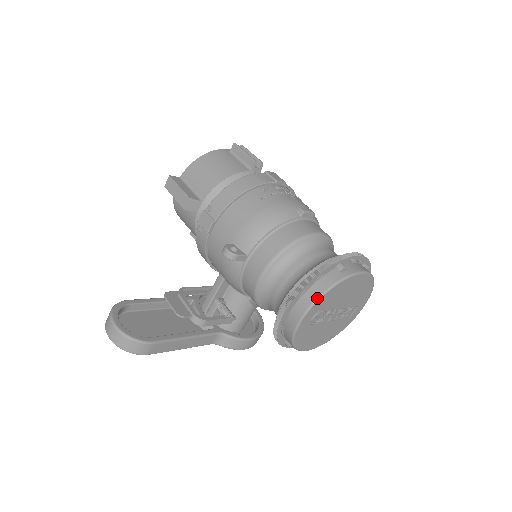
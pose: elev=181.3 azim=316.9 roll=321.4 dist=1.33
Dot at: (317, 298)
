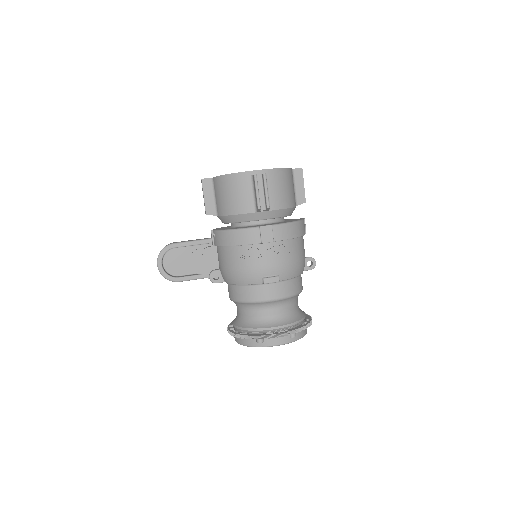
Dot at: (240, 344)
